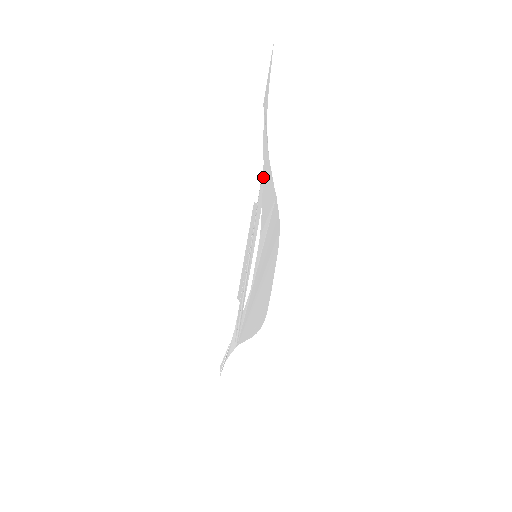
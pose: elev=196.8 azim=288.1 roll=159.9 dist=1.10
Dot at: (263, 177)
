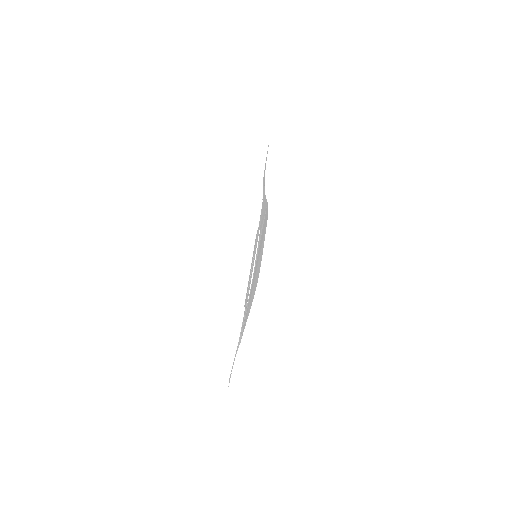
Dot at: (262, 208)
